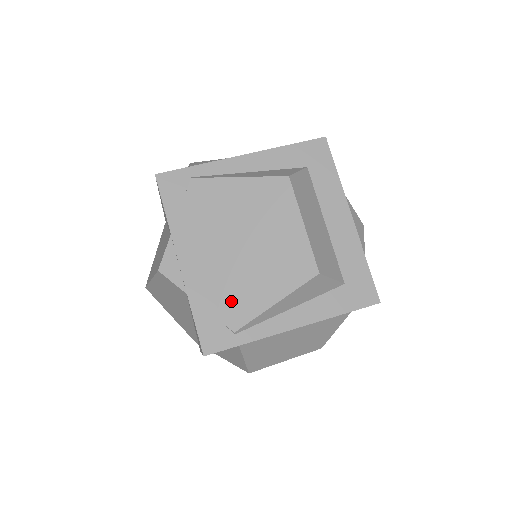
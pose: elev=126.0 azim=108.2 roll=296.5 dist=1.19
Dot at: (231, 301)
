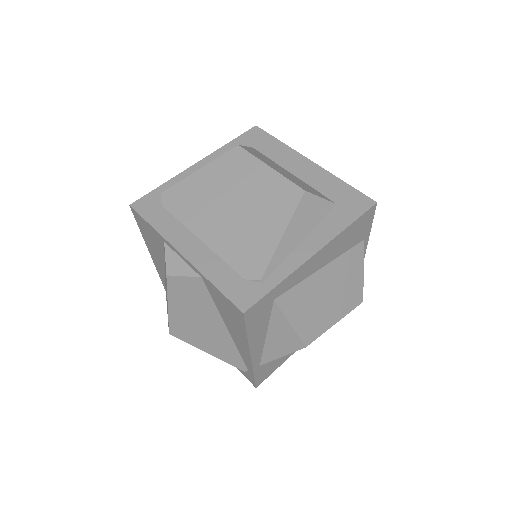
Dot at: (243, 257)
